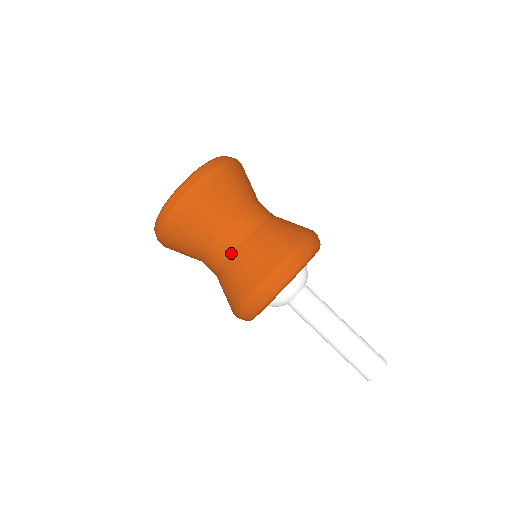
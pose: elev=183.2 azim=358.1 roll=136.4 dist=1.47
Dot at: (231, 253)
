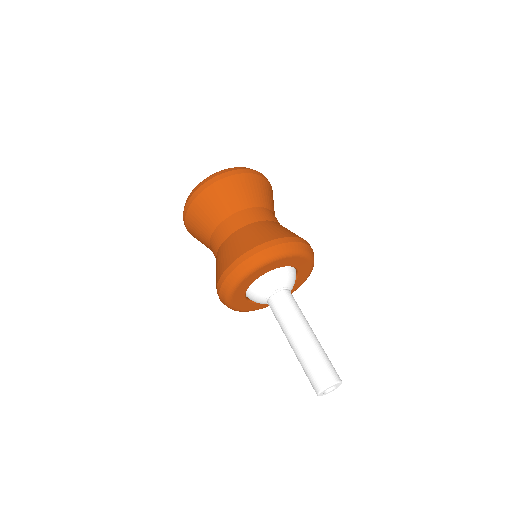
Dot at: (229, 235)
